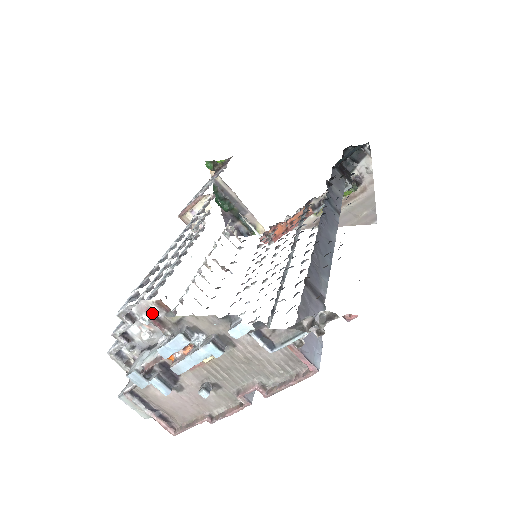
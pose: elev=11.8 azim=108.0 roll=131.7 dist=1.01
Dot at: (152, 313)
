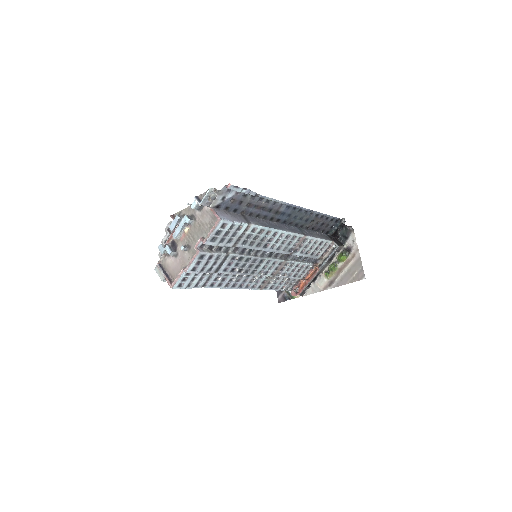
Dot at: occluded
